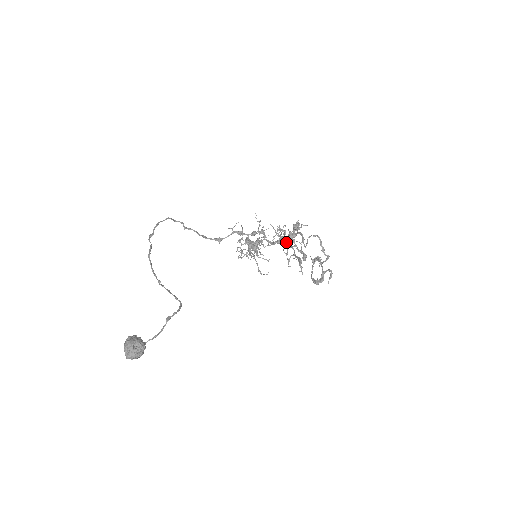
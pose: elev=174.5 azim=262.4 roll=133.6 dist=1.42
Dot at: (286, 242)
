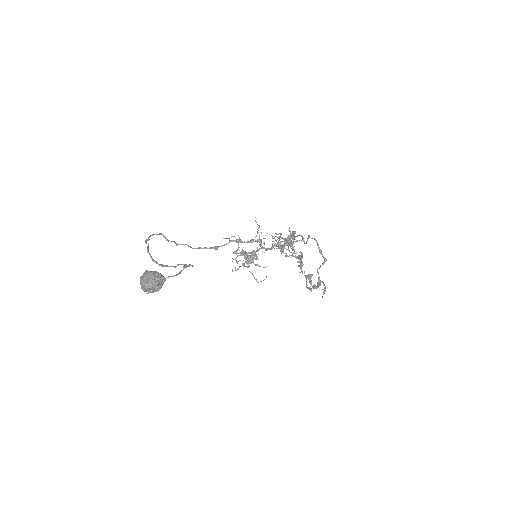
Dot at: (288, 237)
